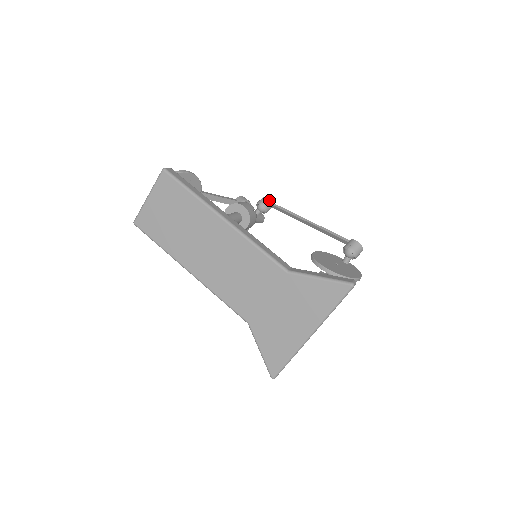
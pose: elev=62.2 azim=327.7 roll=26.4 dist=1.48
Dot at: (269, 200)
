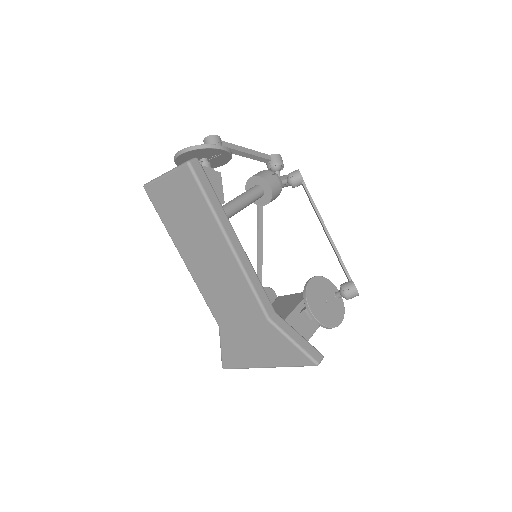
Dot at: (302, 178)
